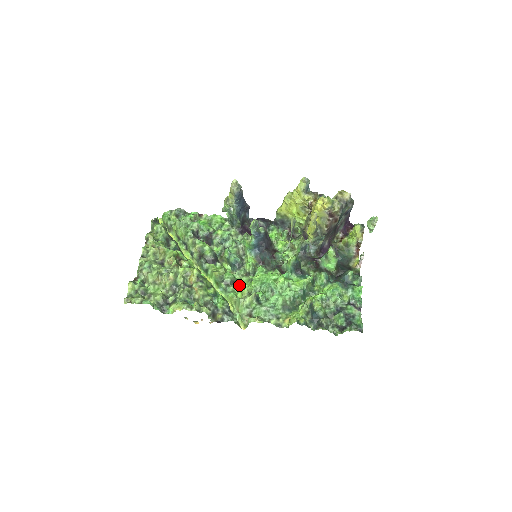
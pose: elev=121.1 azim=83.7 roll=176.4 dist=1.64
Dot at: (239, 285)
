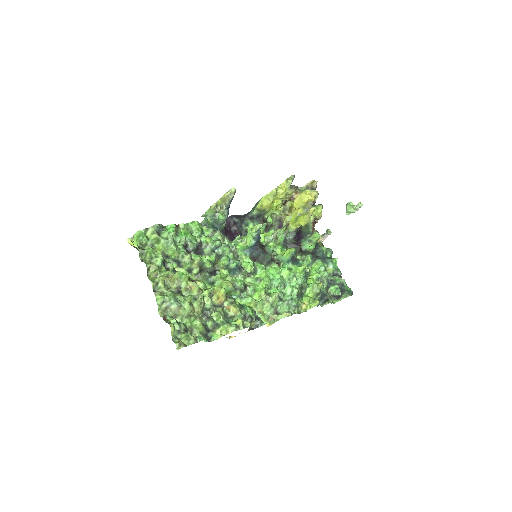
Dot at: (252, 288)
